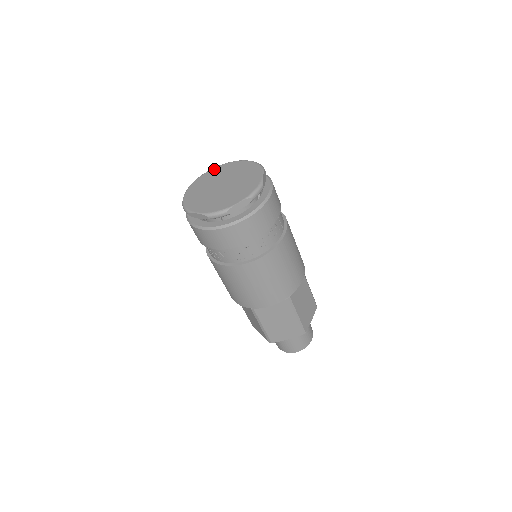
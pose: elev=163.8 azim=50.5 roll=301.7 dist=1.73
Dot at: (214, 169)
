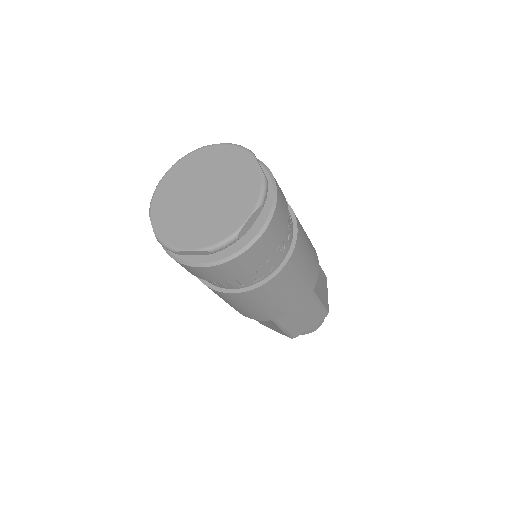
Dot at: (173, 169)
